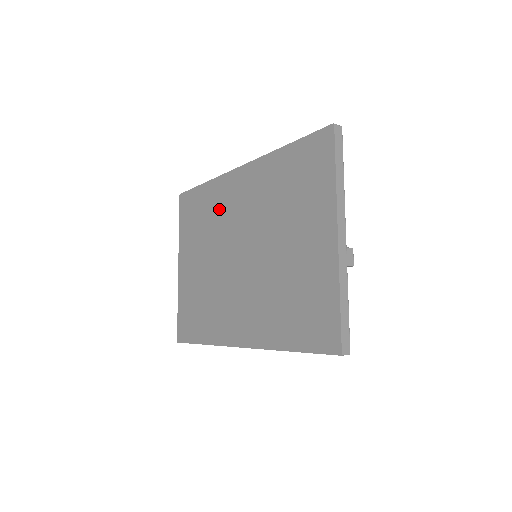
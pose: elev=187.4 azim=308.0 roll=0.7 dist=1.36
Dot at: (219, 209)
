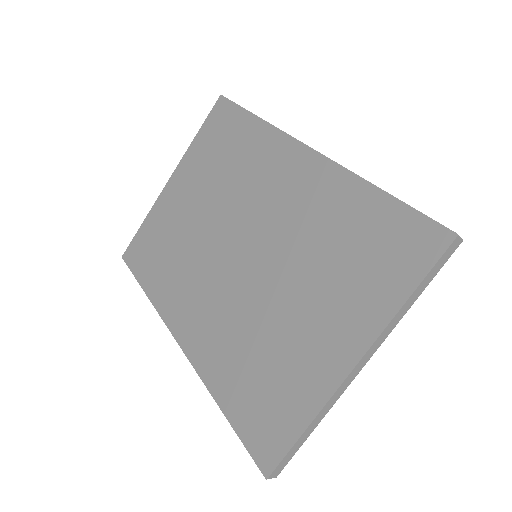
Dot at: (251, 169)
